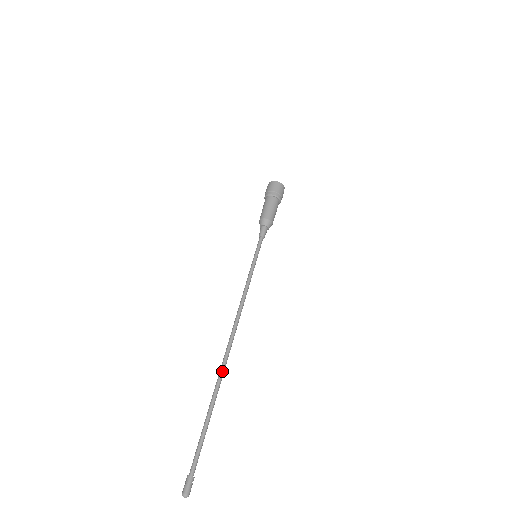
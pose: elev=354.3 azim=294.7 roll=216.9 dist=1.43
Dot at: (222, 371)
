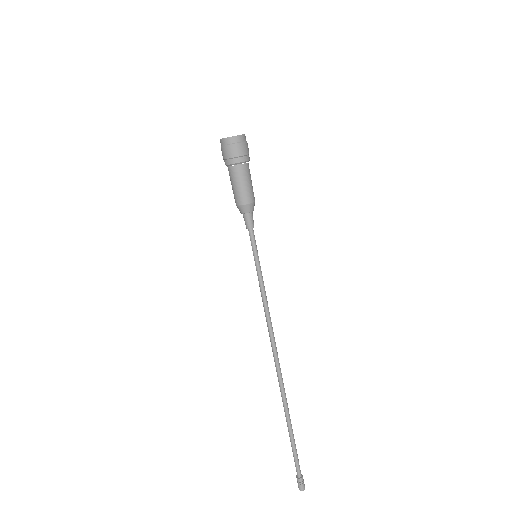
Dot at: (285, 393)
